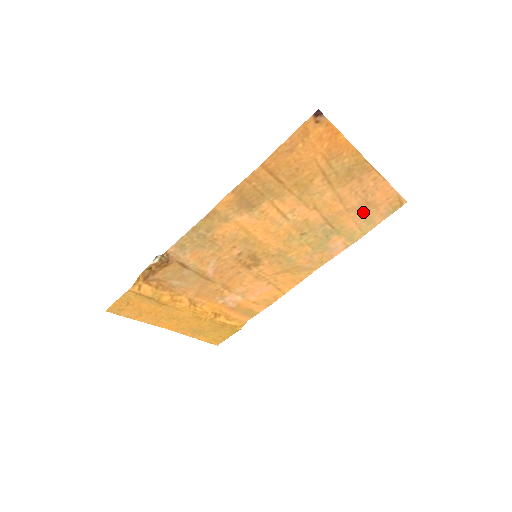
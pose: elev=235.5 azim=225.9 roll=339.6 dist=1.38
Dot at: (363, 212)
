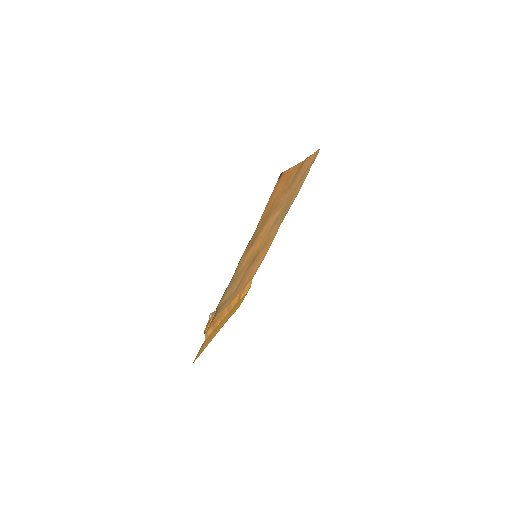
Dot at: (302, 178)
